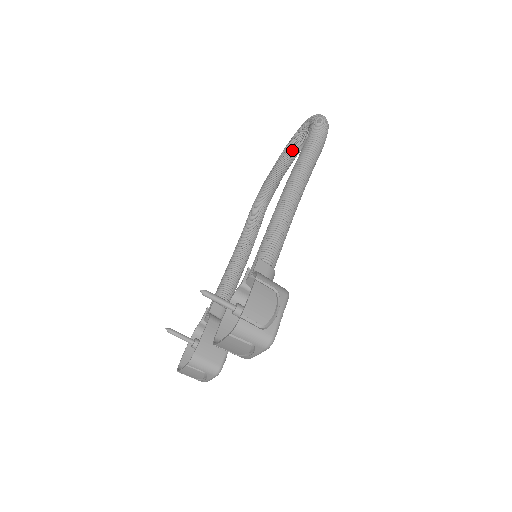
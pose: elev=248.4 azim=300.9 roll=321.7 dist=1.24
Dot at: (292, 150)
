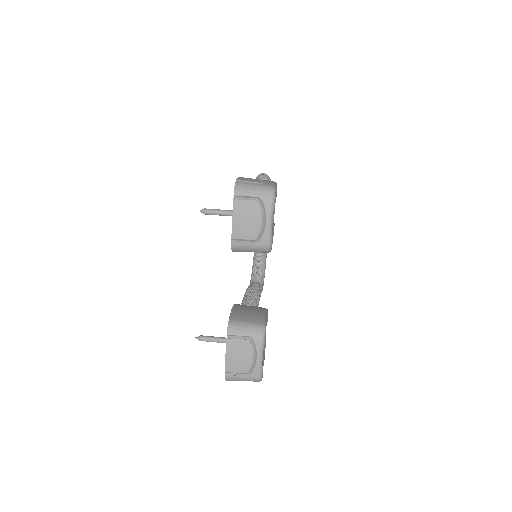
Dot at: occluded
